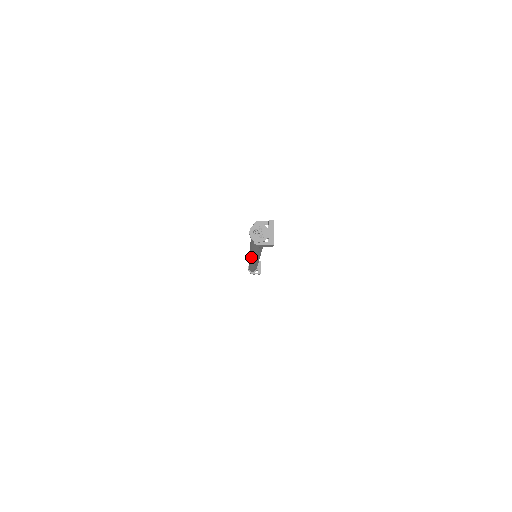
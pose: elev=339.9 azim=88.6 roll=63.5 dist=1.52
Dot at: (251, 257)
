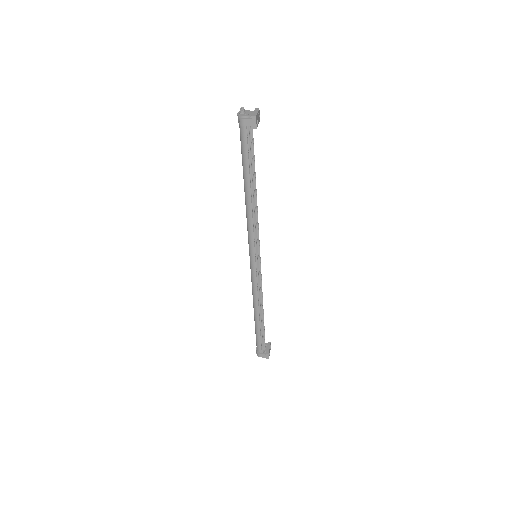
Dot at: (249, 240)
